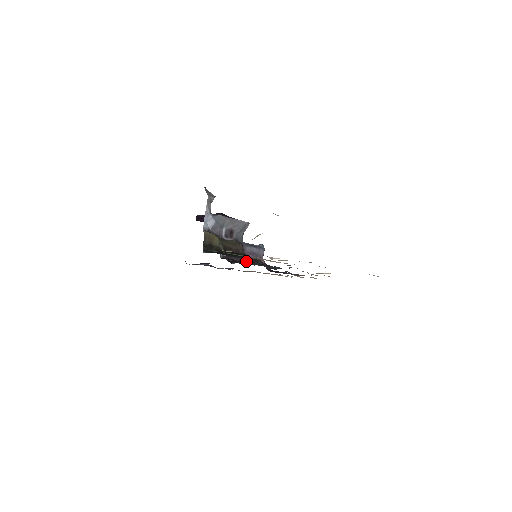
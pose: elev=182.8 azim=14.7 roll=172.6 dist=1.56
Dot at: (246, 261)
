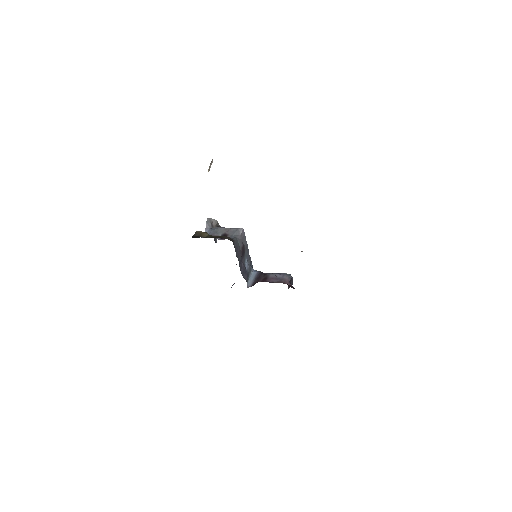
Dot at: occluded
